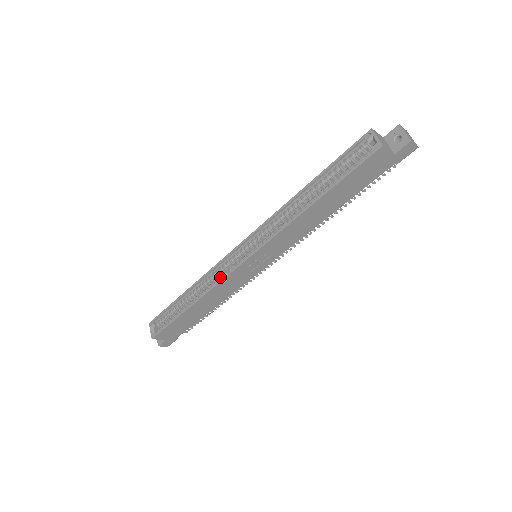
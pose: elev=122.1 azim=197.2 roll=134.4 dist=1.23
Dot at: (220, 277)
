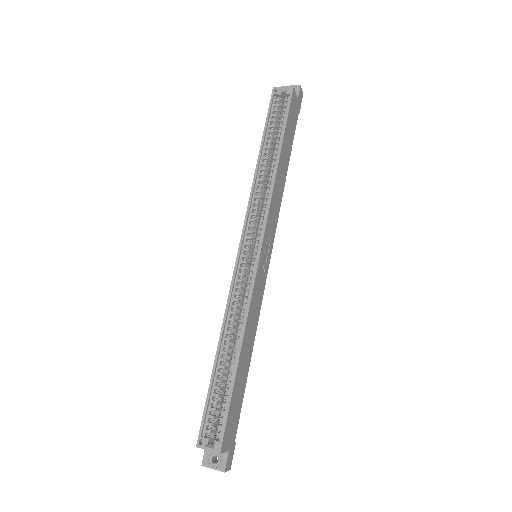
Dot at: (246, 294)
